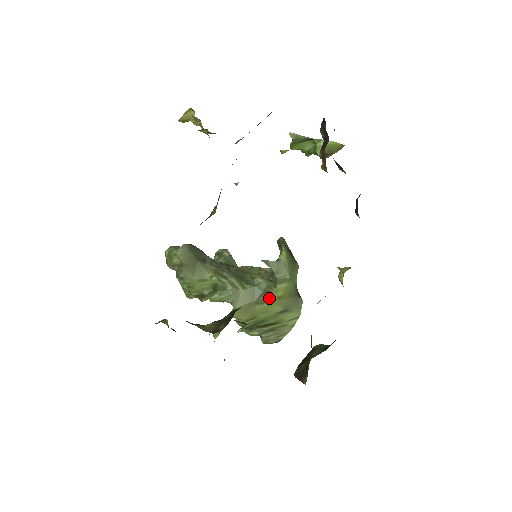
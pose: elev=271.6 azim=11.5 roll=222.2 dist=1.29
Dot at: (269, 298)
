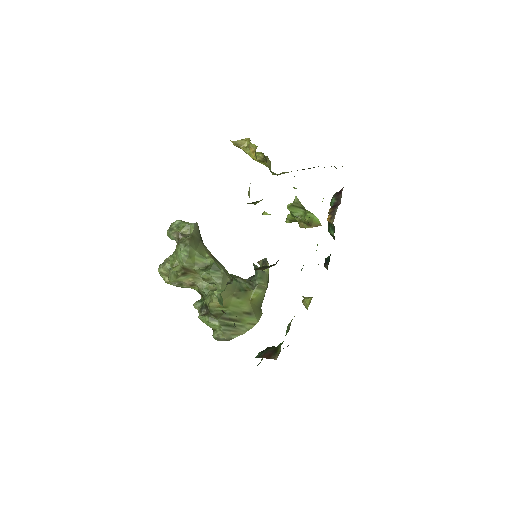
Dot at: (245, 296)
